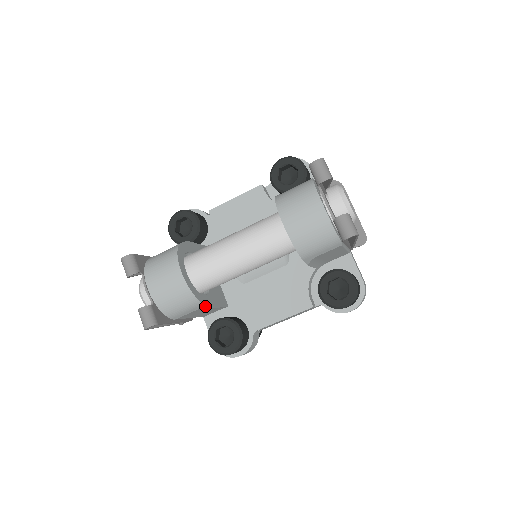
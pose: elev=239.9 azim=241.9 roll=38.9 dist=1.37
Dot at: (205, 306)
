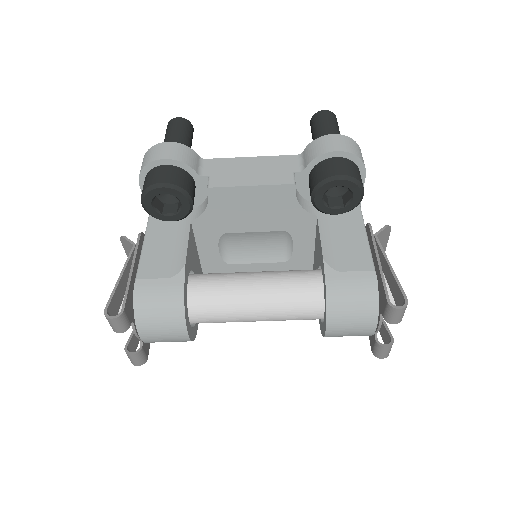
Dot at: occluded
